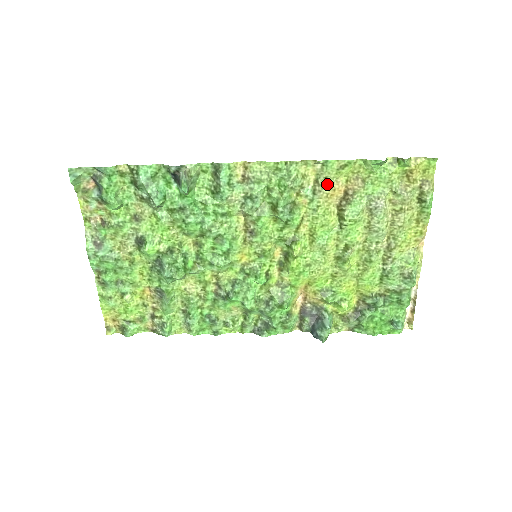
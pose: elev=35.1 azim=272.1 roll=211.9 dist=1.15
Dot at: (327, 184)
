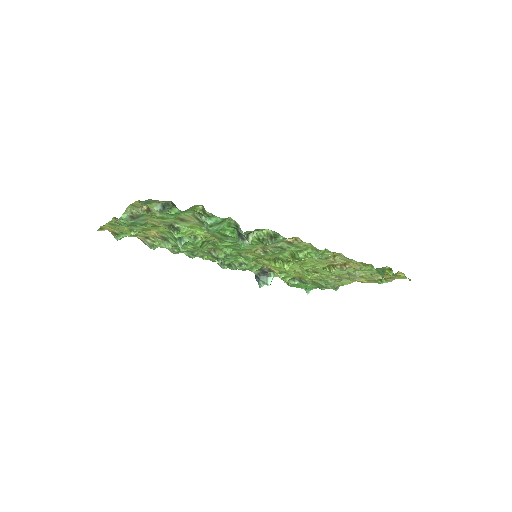
Dot at: (339, 260)
